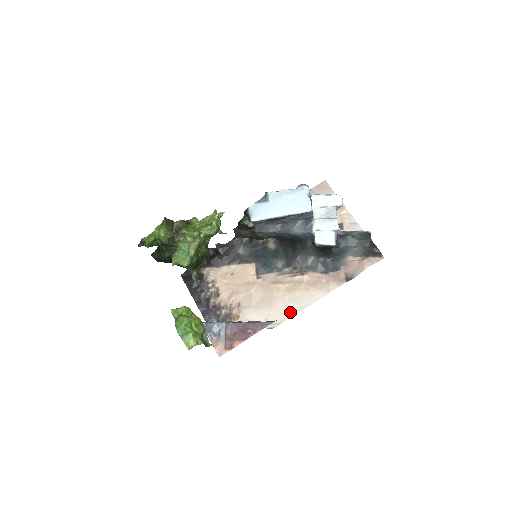
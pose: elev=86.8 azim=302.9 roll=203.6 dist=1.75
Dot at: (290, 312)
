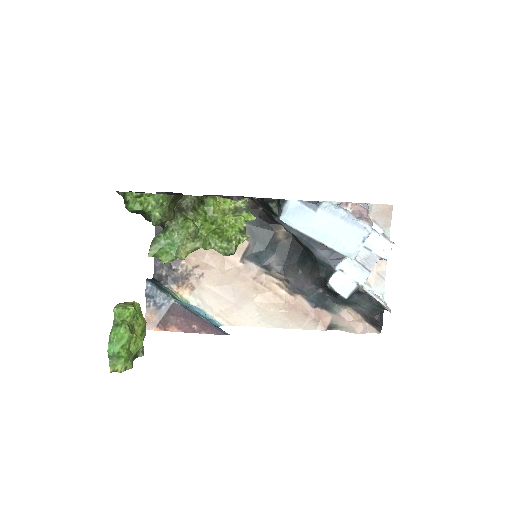
Dot at: (250, 320)
